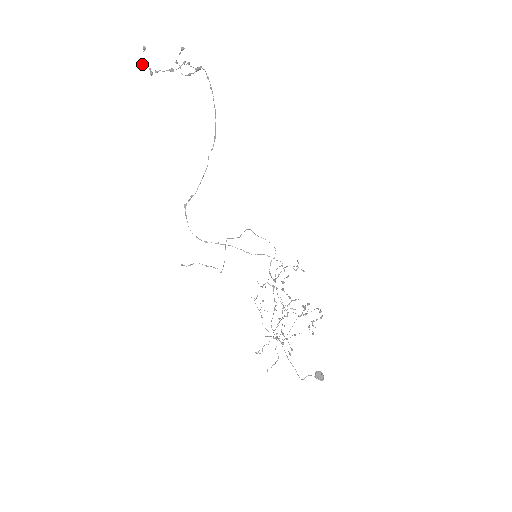
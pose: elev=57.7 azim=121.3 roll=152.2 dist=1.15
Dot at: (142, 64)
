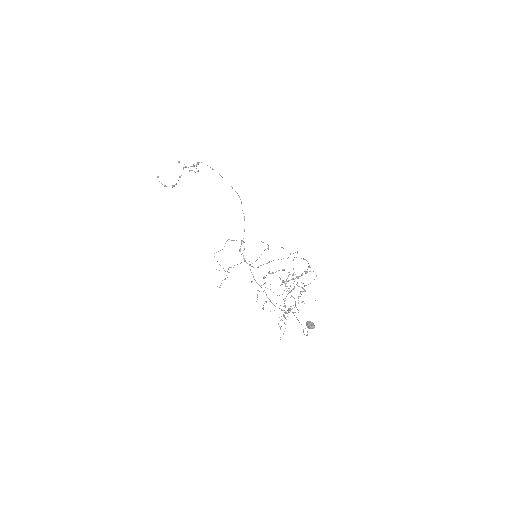
Dot at: occluded
